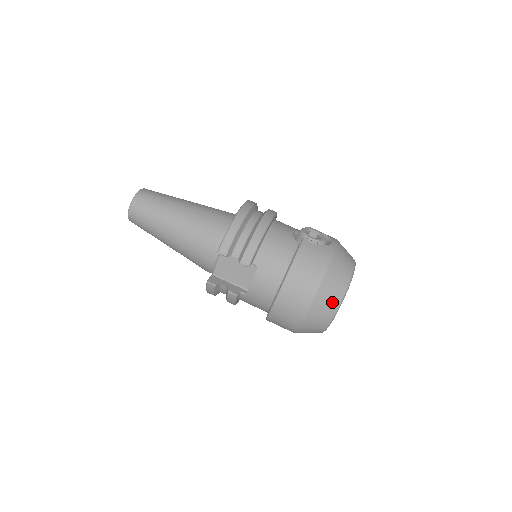
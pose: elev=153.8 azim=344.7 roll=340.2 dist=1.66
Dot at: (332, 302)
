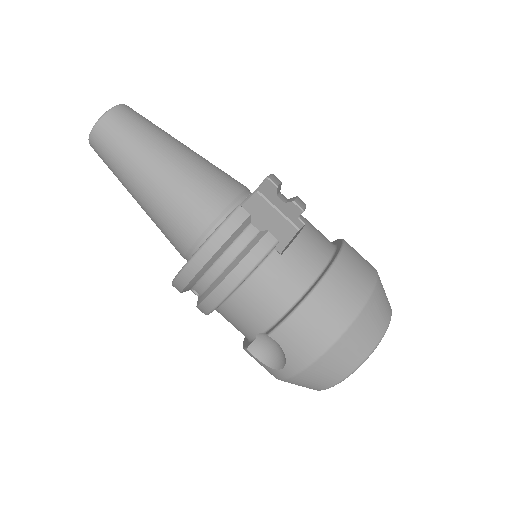
Dot at: (387, 302)
